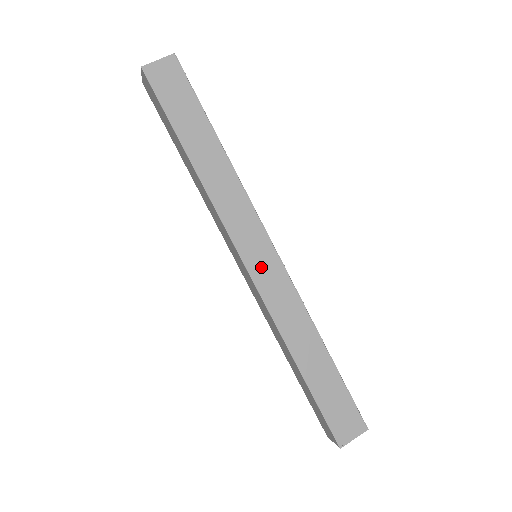
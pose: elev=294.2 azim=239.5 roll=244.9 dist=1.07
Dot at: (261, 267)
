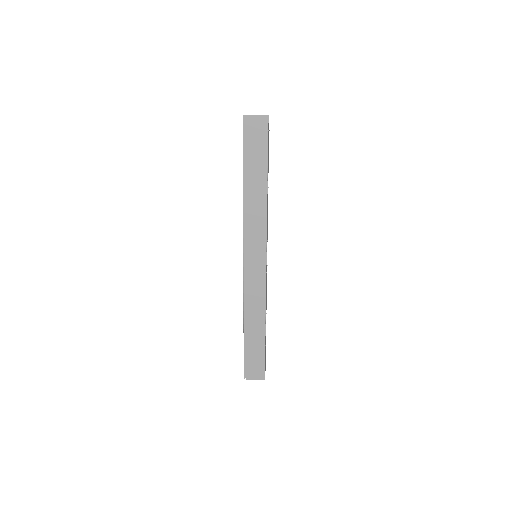
Dot at: (252, 266)
